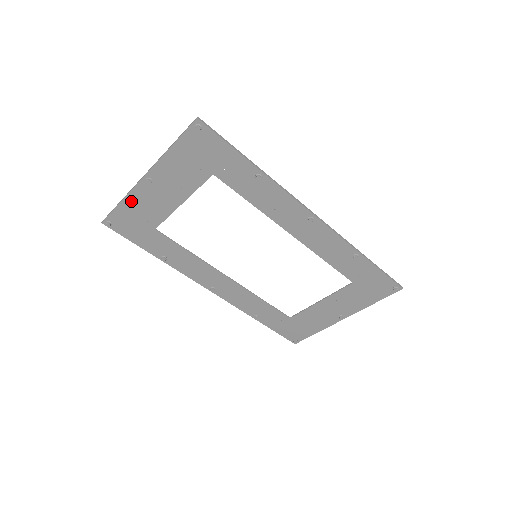
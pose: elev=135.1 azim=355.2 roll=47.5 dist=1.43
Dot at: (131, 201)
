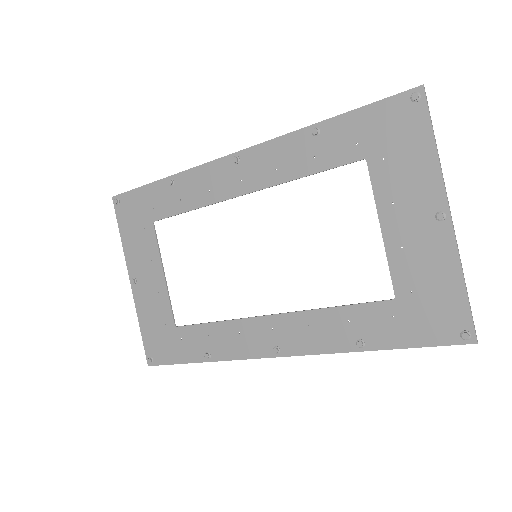
Dot at: (143, 316)
